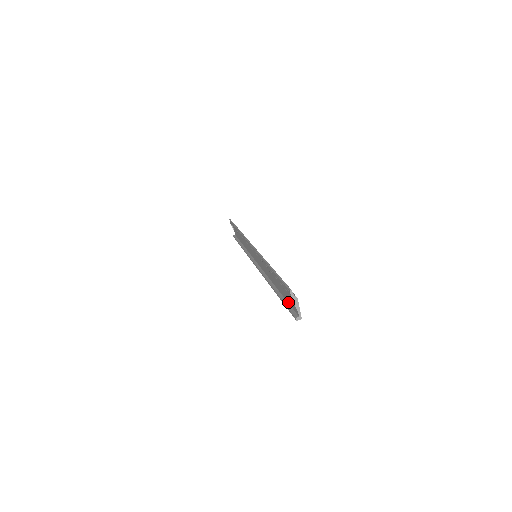
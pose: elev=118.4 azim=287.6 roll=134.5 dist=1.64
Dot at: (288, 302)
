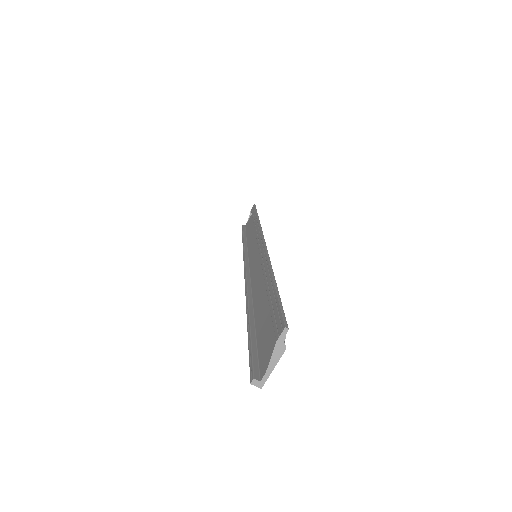
Dot at: (258, 343)
